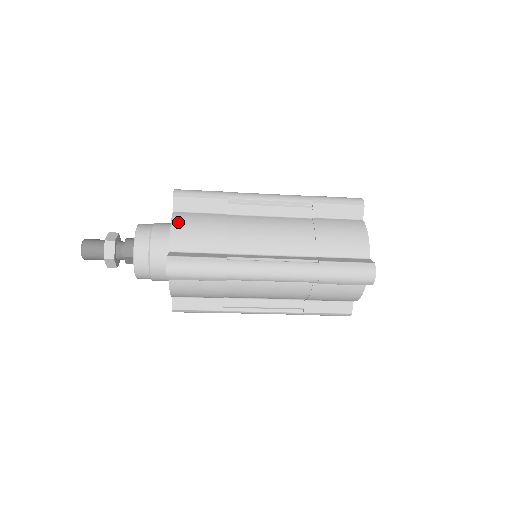
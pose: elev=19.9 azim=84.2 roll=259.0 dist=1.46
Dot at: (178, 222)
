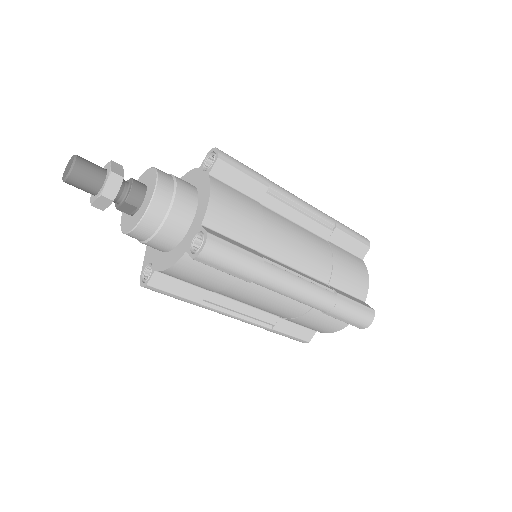
Dot at: (218, 192)
